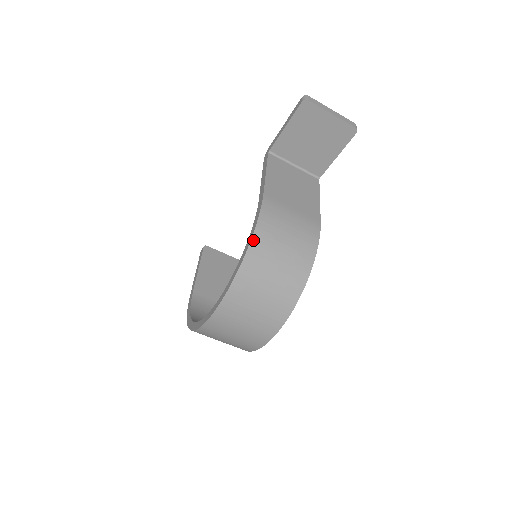
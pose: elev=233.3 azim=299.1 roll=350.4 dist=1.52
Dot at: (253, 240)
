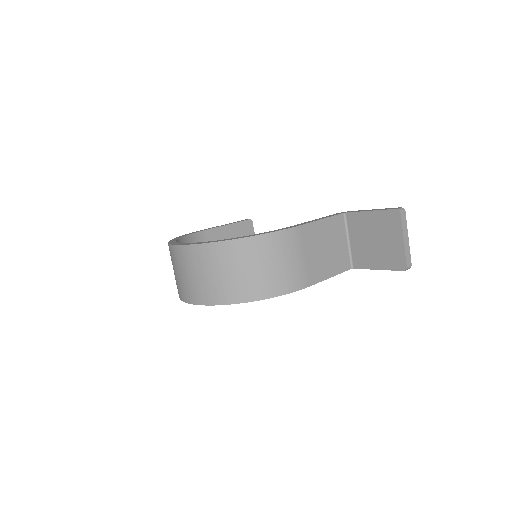
Dot at: (255, 237)
